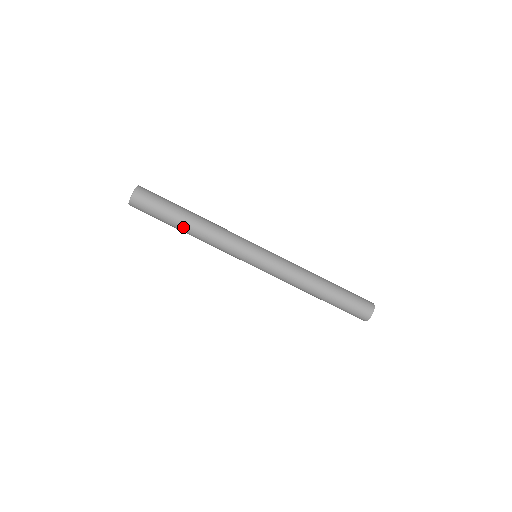
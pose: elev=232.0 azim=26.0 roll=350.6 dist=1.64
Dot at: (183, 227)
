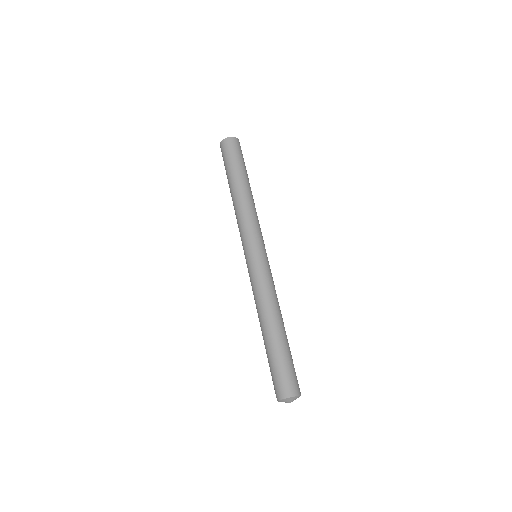
Dot at: (238, 182)
